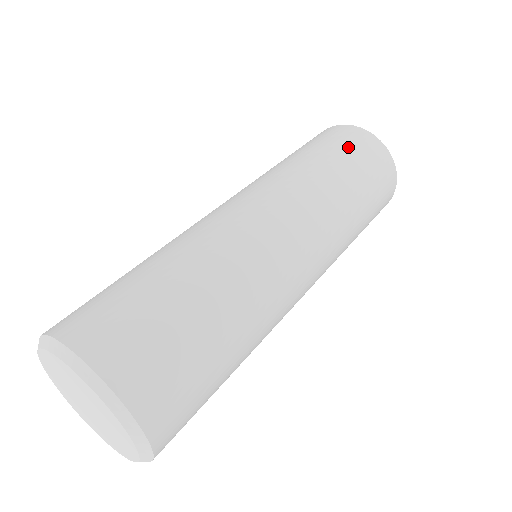
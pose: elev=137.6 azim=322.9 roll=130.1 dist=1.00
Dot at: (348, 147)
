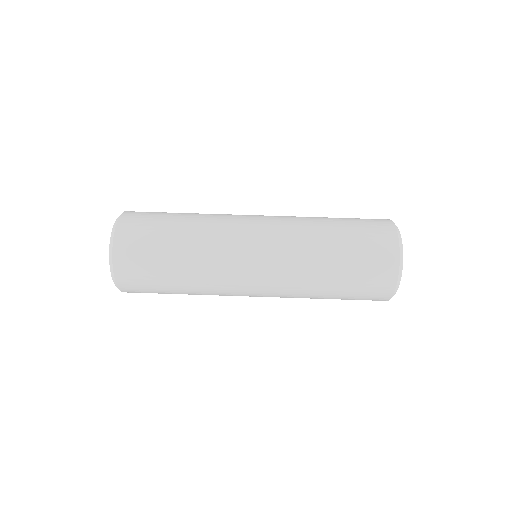
Dot at: (363, 279)
